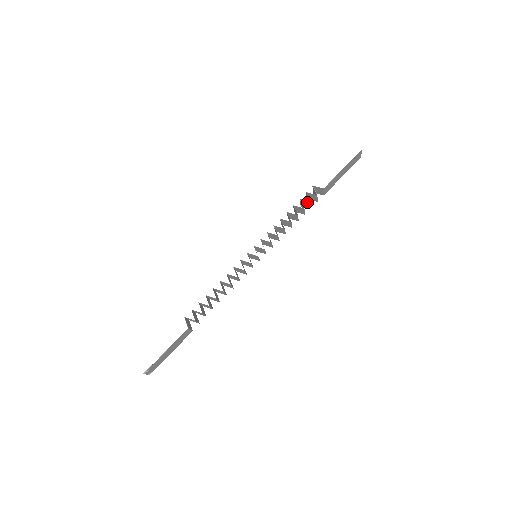
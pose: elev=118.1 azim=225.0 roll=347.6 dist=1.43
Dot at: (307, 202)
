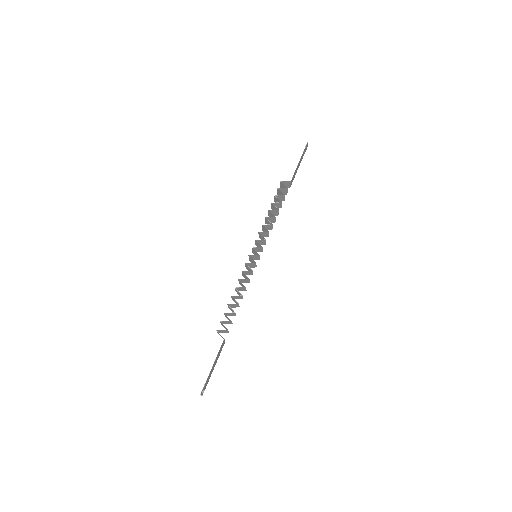
Dot at: (281, 197)
